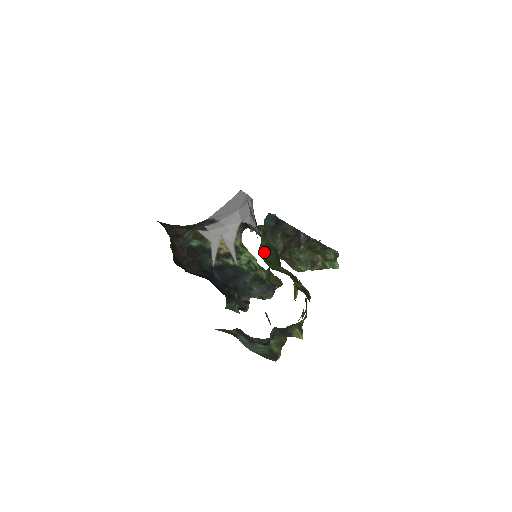
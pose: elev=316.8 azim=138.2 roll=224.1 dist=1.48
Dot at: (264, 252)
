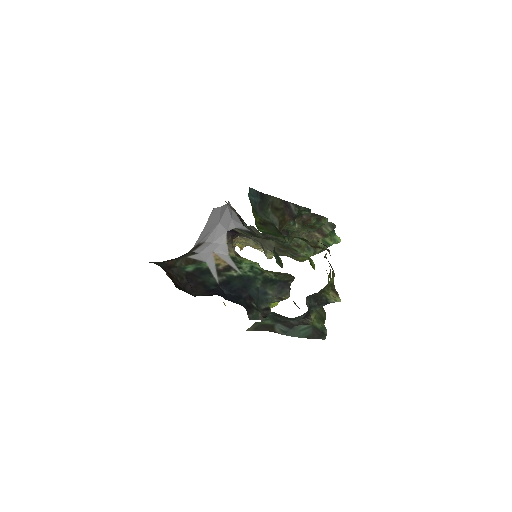
Dot at: (262, 228)
